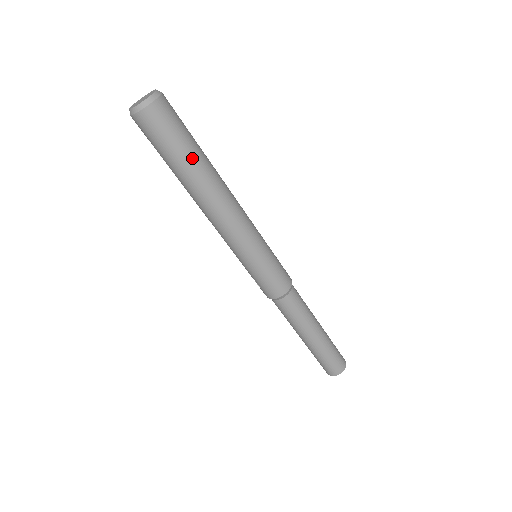
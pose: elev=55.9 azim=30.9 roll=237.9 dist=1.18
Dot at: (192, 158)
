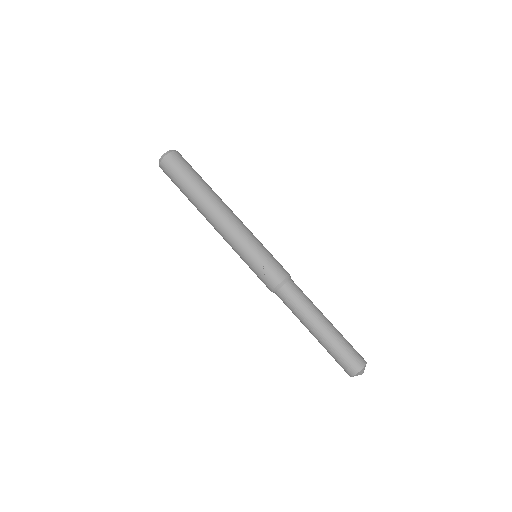
Dot at: (203, 180)
